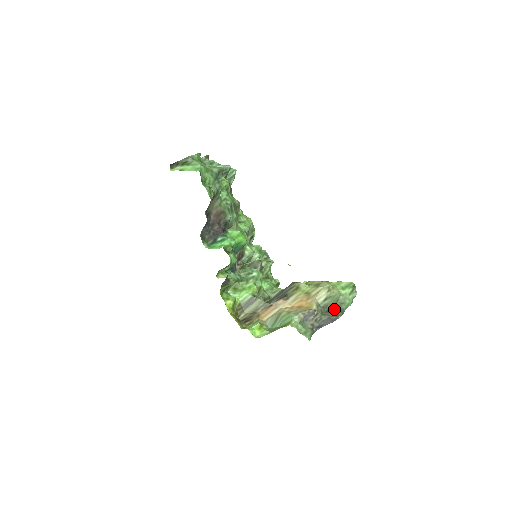
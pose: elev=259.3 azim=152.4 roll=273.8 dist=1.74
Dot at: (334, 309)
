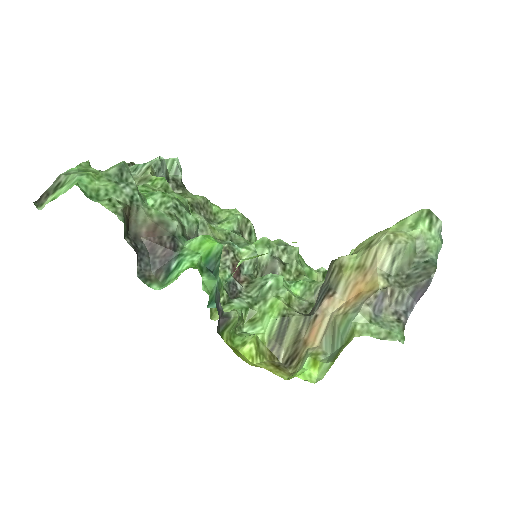
Dot at: (417, 267)
